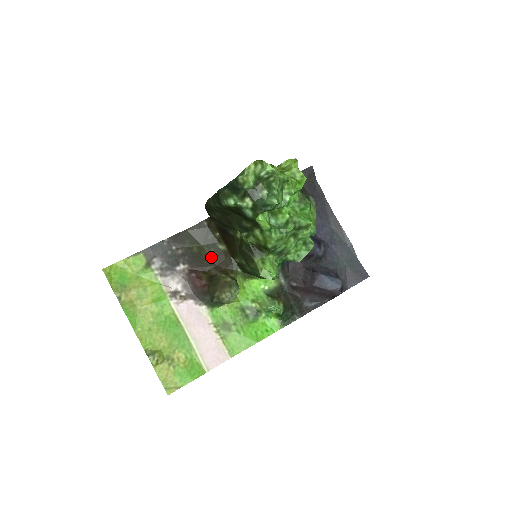
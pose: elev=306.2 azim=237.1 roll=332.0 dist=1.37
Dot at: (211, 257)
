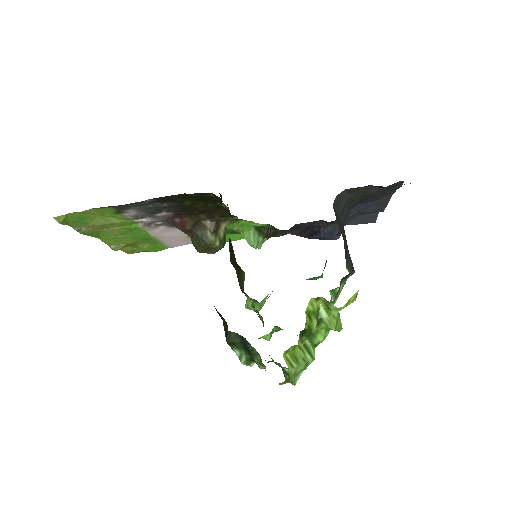
Dot at: (206, 208)
